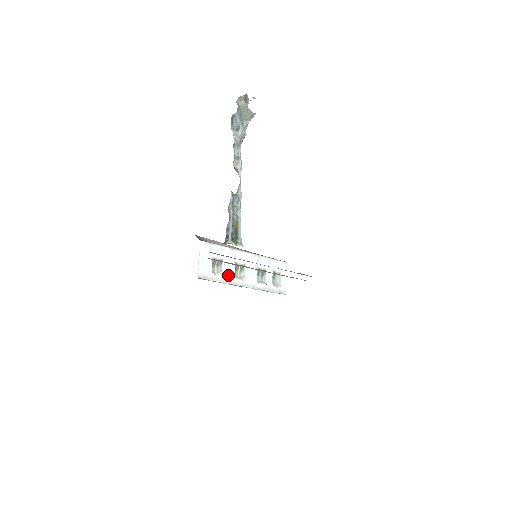
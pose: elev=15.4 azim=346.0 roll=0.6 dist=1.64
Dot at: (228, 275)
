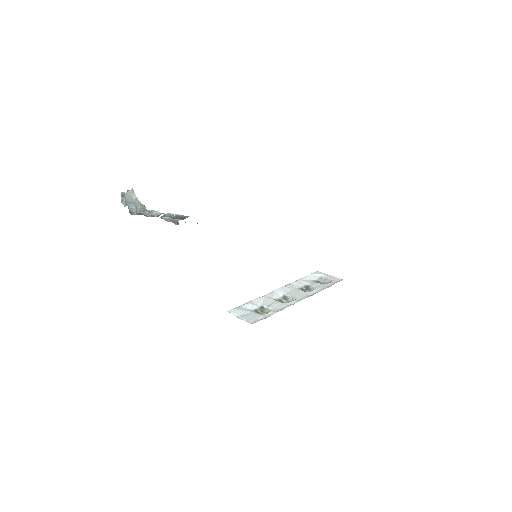
Dot at: (277, 307)
